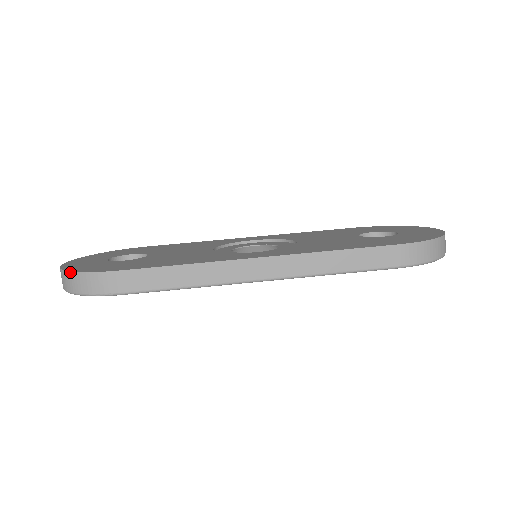
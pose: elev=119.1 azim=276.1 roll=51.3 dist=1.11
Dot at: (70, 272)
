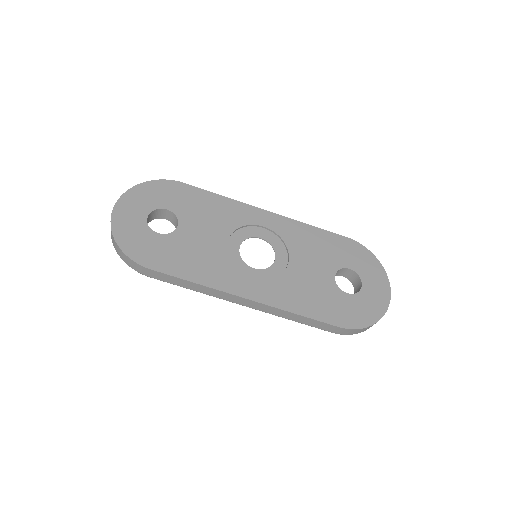
Dot at: (117, 245)
